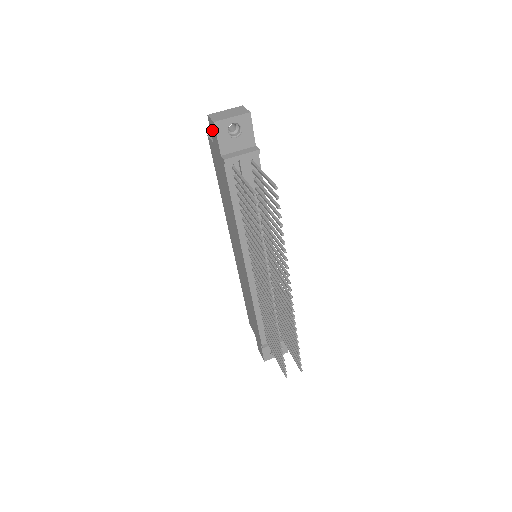
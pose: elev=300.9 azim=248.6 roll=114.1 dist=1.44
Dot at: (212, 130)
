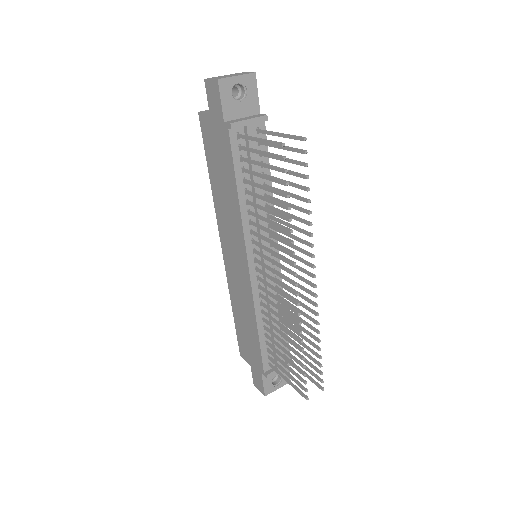
Dot at: (211, 95)
